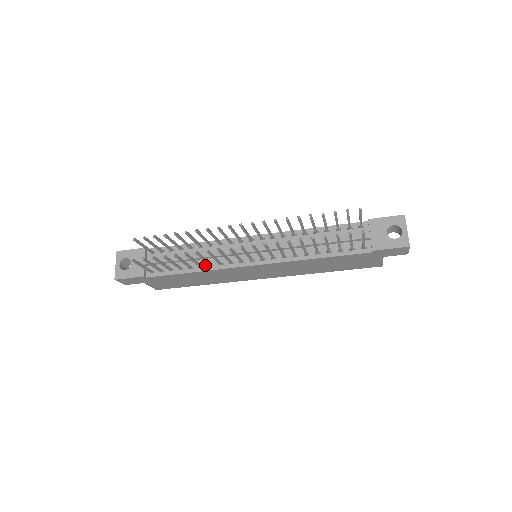
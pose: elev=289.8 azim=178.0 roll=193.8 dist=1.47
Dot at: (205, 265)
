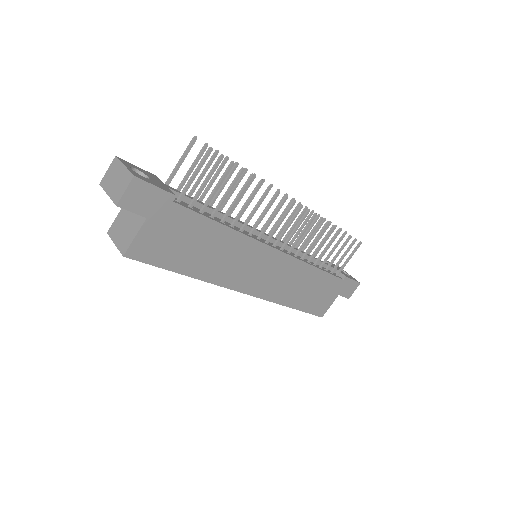
Dot at: (235, 228)
